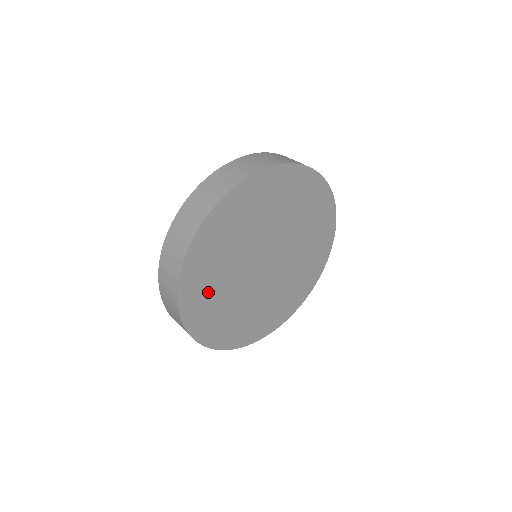
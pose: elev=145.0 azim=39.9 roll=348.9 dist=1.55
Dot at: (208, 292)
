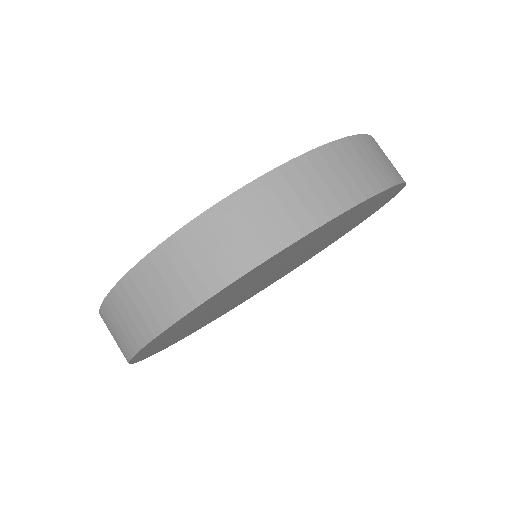
Dot at: (187, 324)
